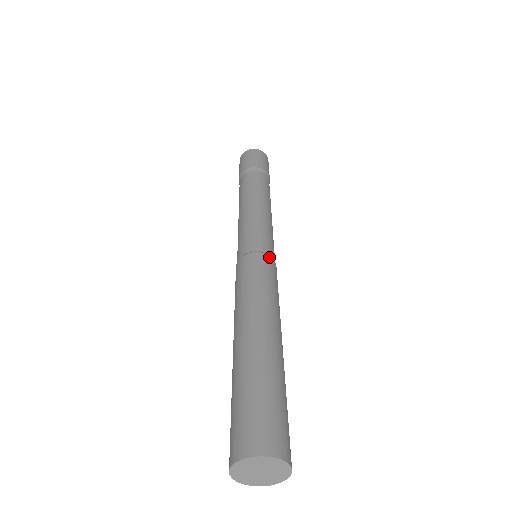
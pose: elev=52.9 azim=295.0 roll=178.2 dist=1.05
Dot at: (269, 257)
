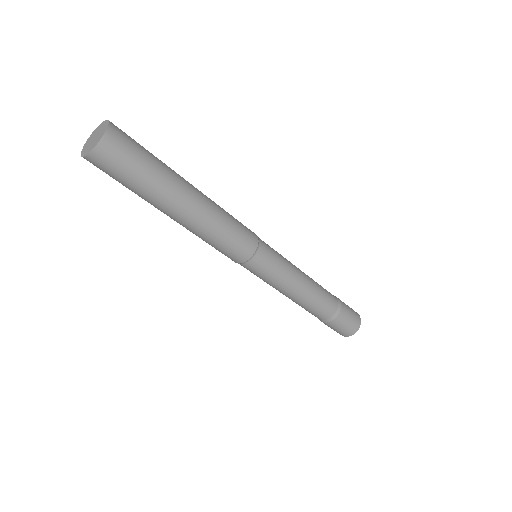
Dot at: occluded
